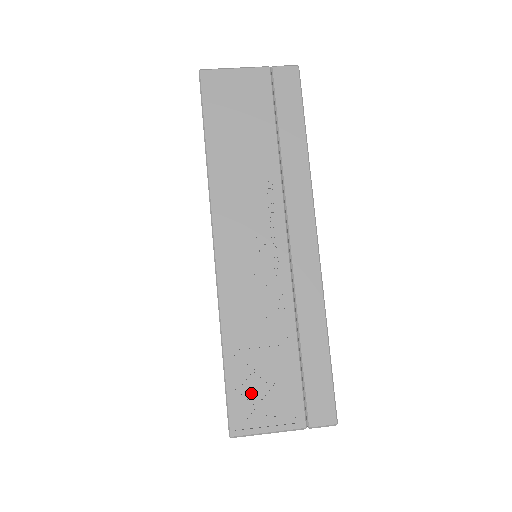
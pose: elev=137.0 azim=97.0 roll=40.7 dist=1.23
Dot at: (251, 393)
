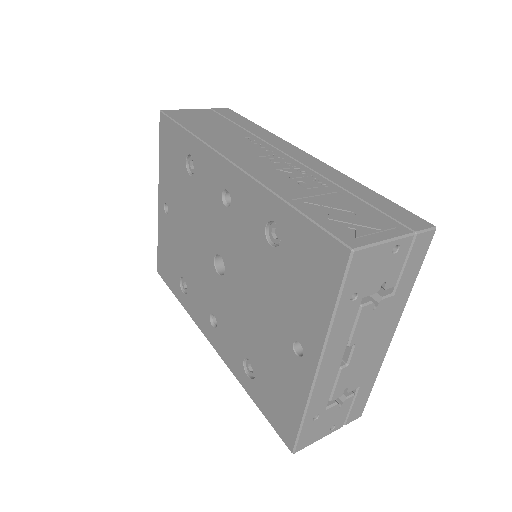
Dot at: (341, 222)
